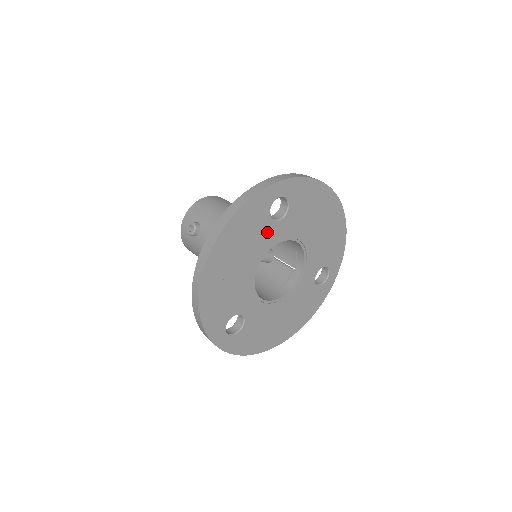
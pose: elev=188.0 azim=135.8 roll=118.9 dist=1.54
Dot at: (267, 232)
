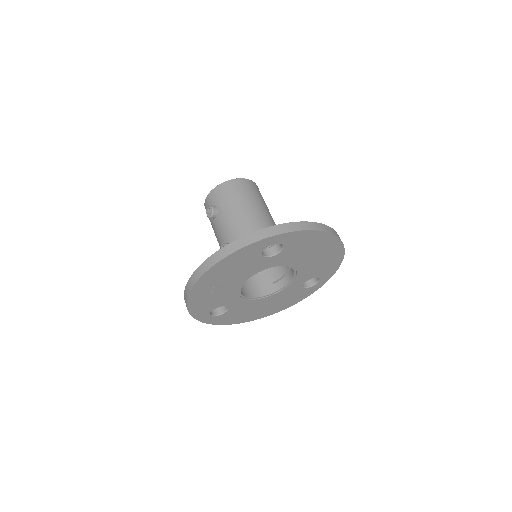
Dot at: (257, 264)
